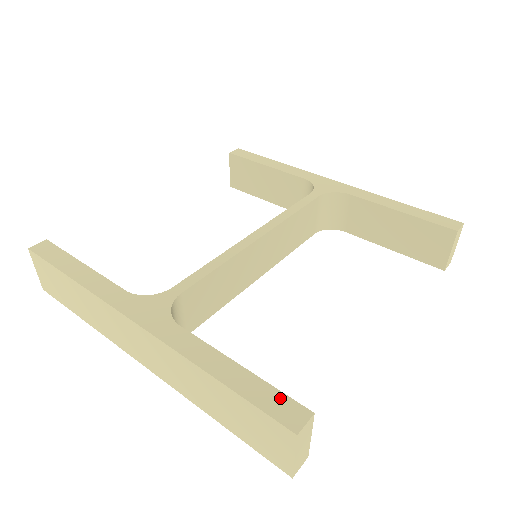
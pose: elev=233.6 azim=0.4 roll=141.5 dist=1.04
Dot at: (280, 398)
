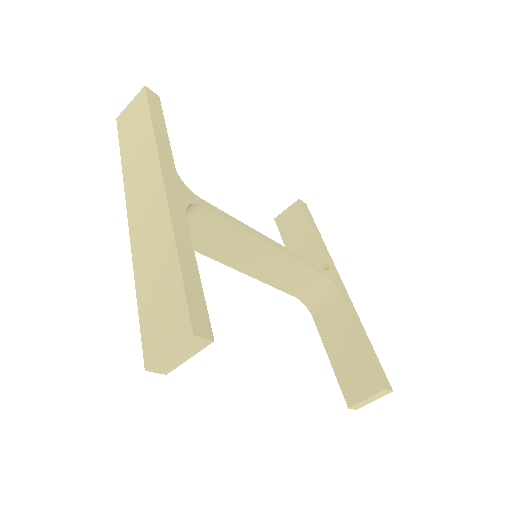
Dot at: (204, 311)
